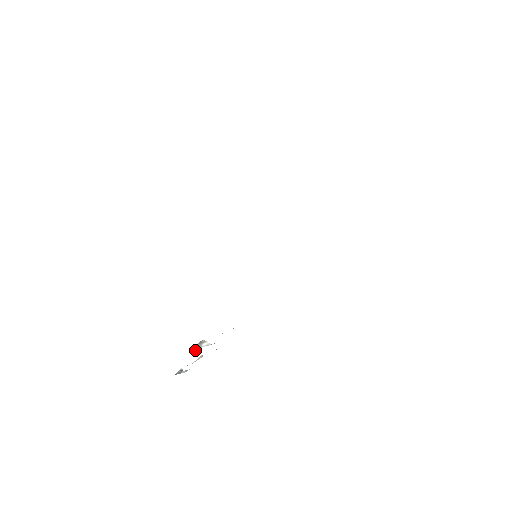
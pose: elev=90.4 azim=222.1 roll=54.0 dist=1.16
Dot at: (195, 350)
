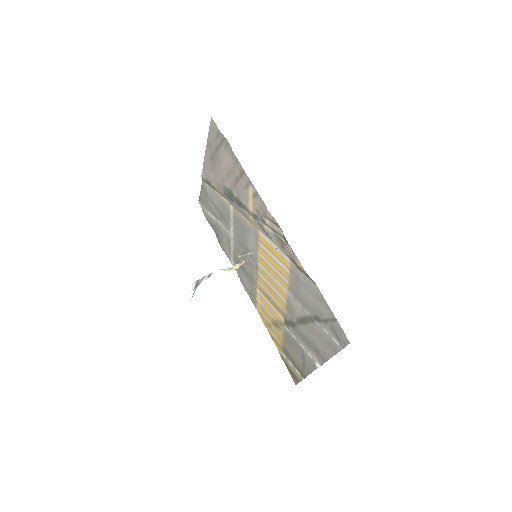
Dot at: (239, 256)
